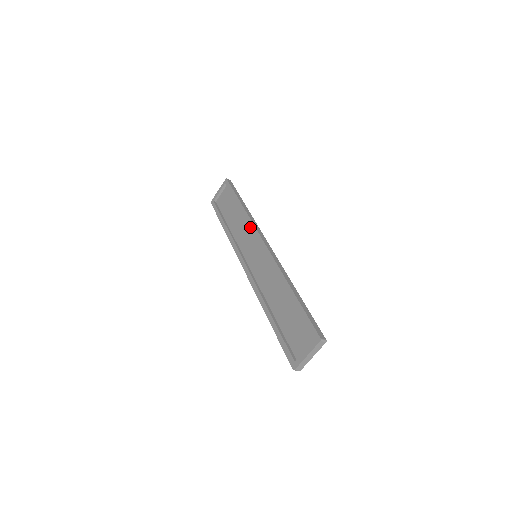
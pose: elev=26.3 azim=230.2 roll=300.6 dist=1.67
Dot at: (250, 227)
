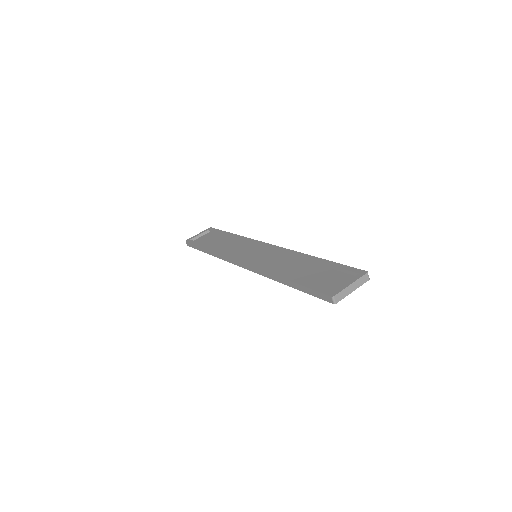
Dot at: (249, 241)
